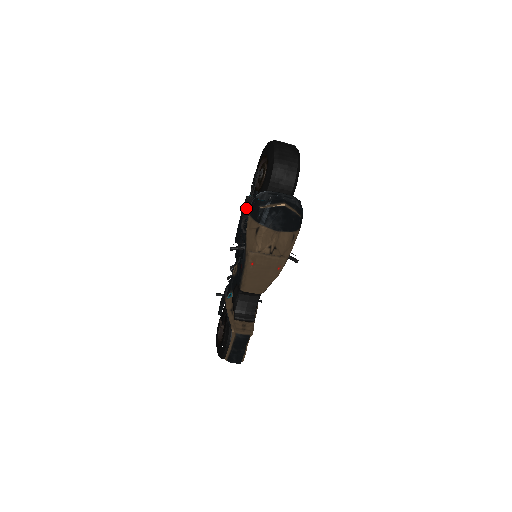
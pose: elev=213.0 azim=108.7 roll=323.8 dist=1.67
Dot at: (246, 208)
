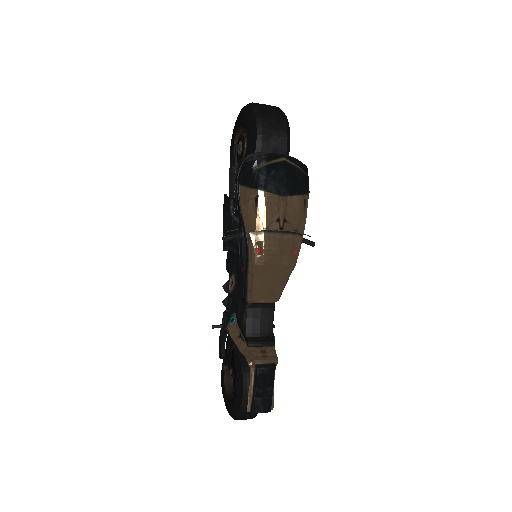
Dot at: (232, 183)
